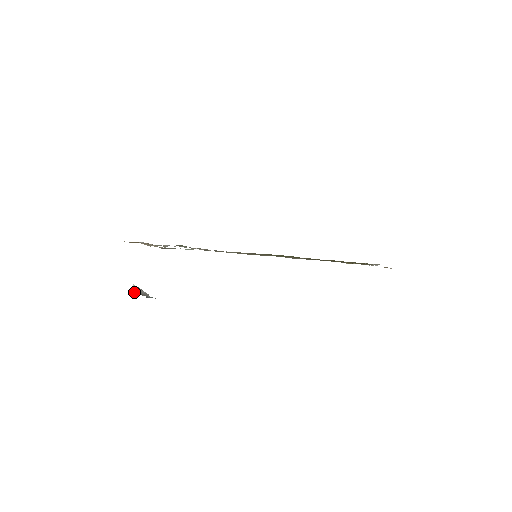
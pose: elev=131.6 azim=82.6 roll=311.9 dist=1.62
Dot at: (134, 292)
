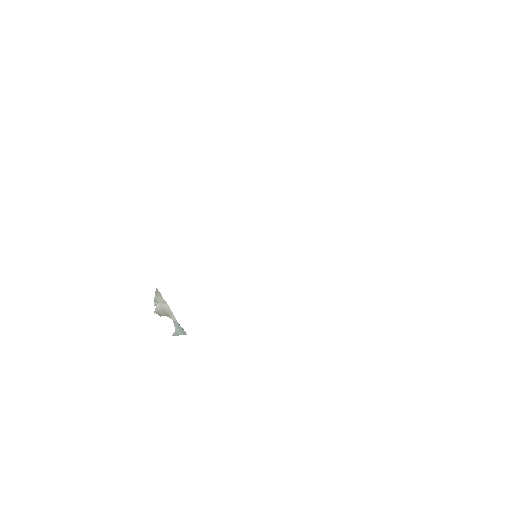
Dot at: (159, 310)
